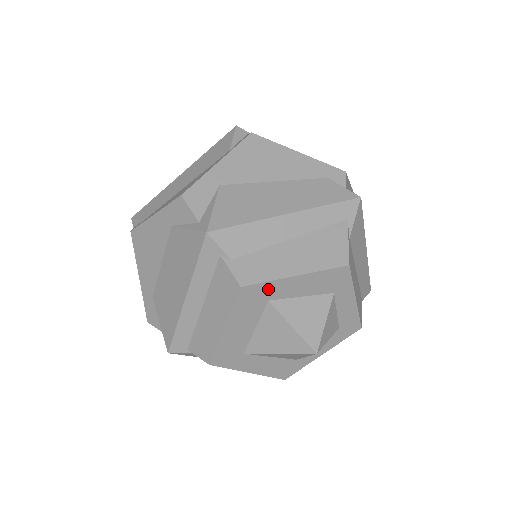
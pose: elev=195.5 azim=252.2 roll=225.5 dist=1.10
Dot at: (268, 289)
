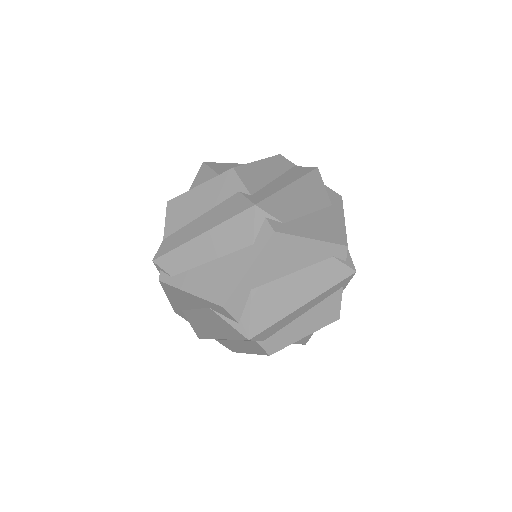
Dot at: occluded
